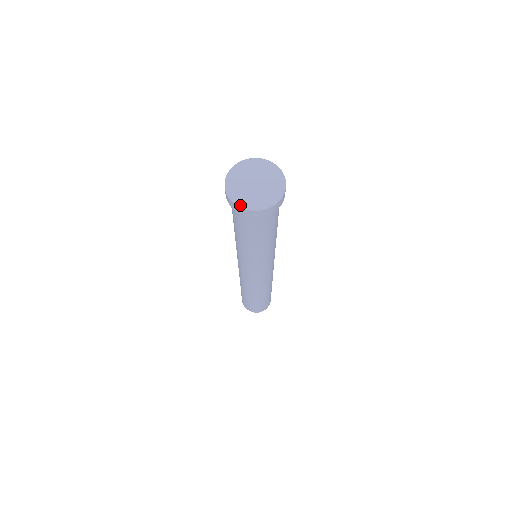
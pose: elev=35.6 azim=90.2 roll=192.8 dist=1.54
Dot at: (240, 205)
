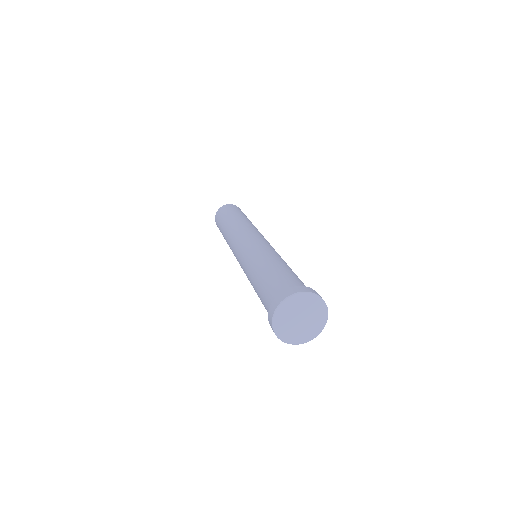
Dot at: (274, 327)
